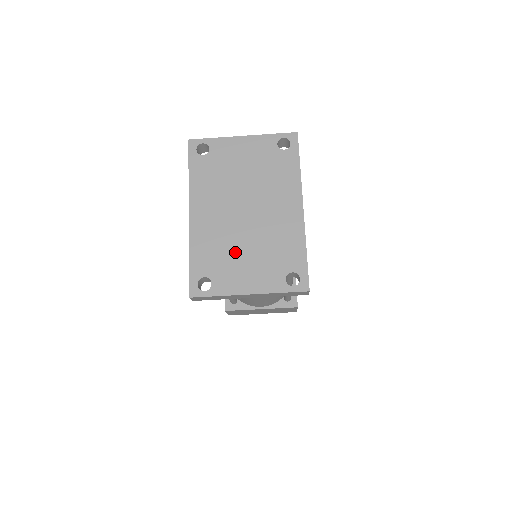
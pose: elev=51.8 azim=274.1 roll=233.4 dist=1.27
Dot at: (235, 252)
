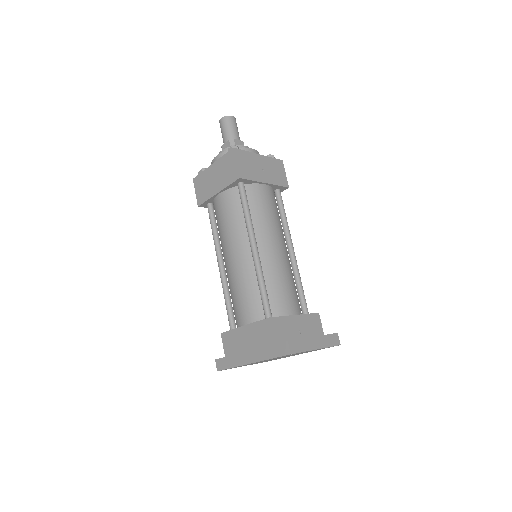
Dot at: occluded
